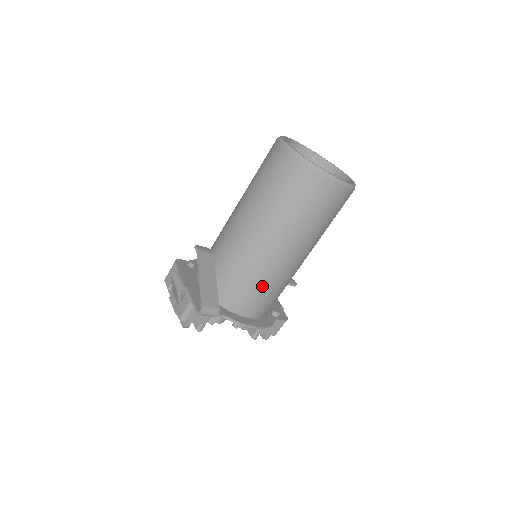
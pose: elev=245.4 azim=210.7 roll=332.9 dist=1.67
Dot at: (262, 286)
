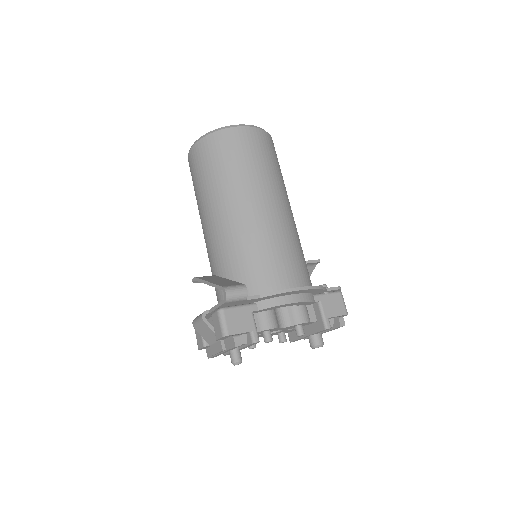
Dot at: (270, 248)
